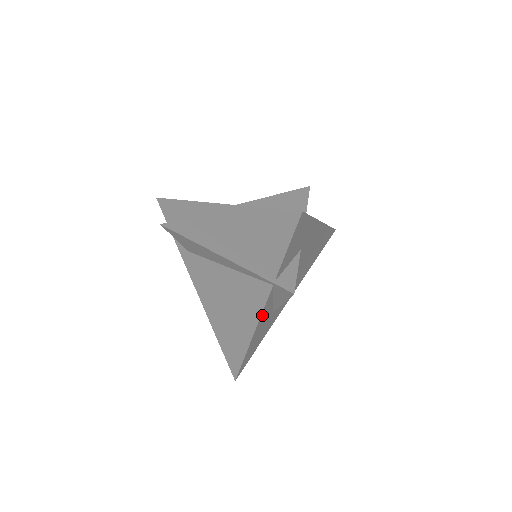
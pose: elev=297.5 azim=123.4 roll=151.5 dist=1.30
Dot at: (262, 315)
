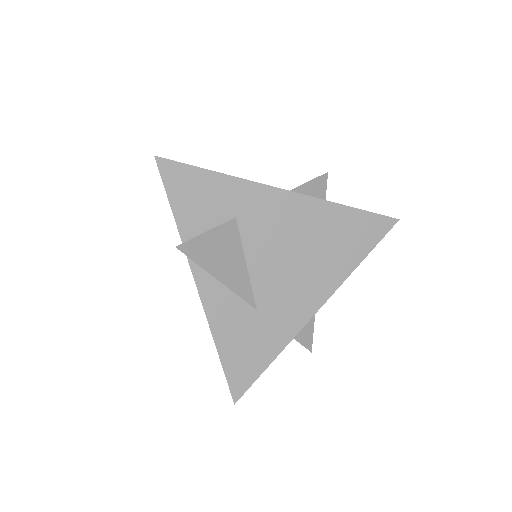
Dot at: (206, 298)
